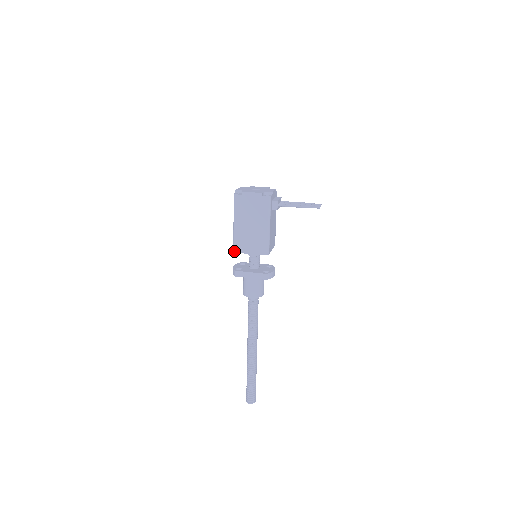
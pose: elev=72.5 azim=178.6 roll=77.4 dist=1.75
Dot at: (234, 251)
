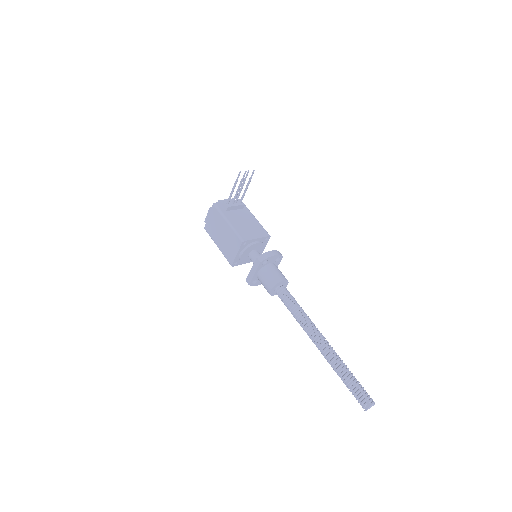
Dot at: occluded
